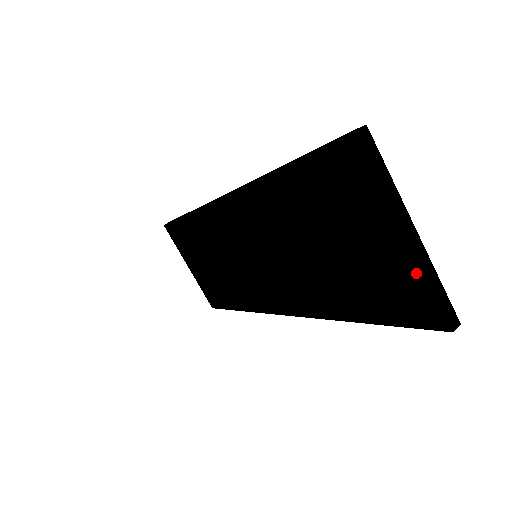
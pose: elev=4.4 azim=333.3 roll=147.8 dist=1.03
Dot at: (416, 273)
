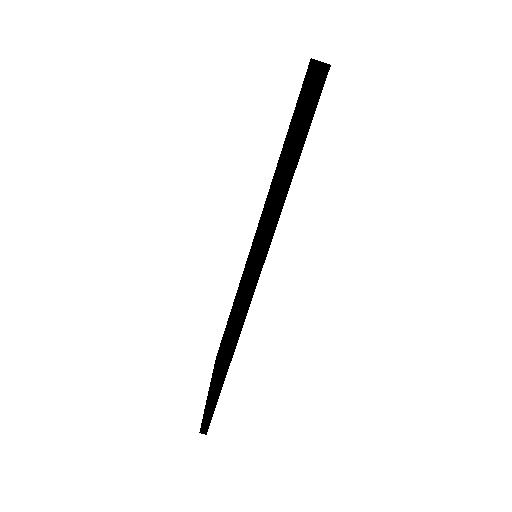
Dot at: (314, 68)
